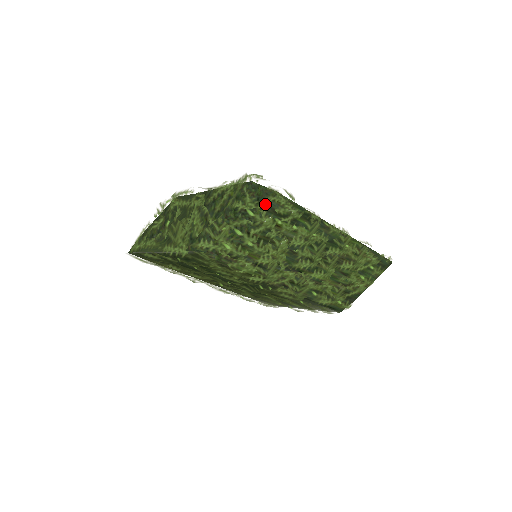
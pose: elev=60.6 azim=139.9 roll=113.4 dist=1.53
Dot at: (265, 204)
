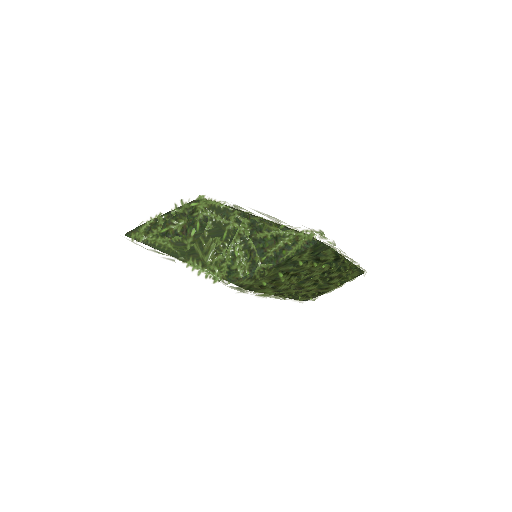
Dot at: (317, 257)
